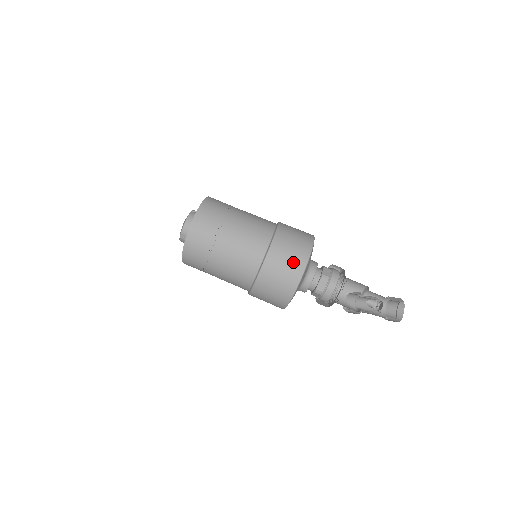
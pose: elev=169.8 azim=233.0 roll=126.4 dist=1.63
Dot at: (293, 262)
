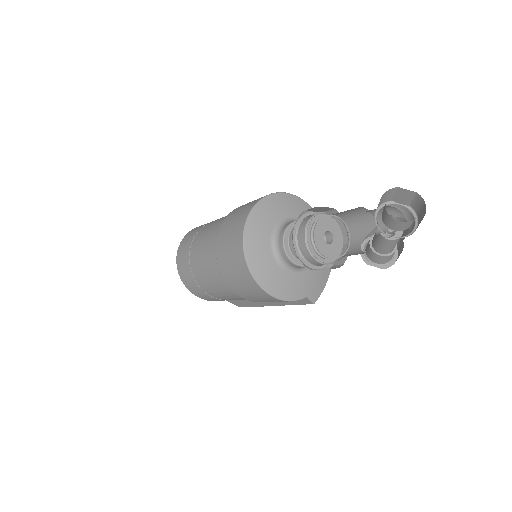
Dot at: (235, 227)
